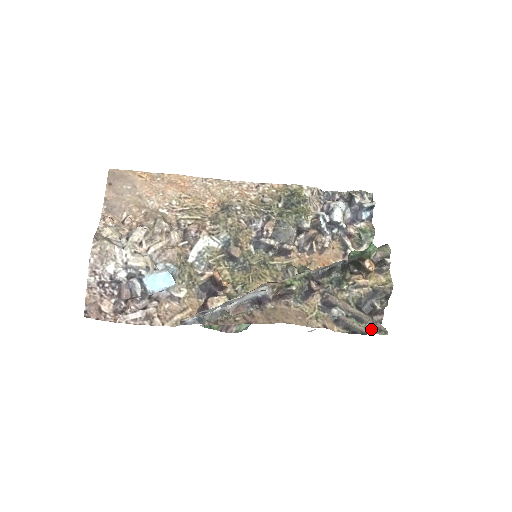
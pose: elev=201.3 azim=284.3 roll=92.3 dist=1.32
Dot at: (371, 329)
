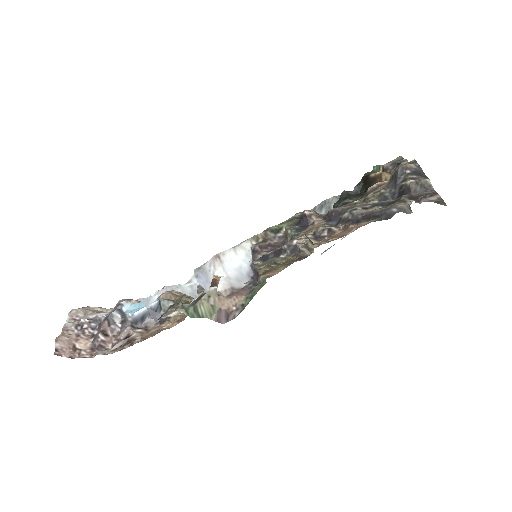
Dot at: (412, 200)
